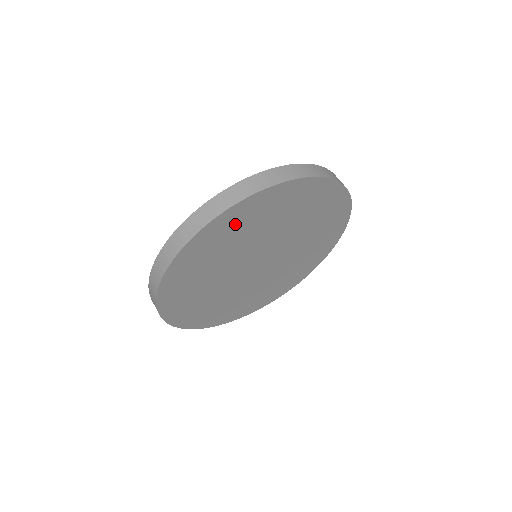
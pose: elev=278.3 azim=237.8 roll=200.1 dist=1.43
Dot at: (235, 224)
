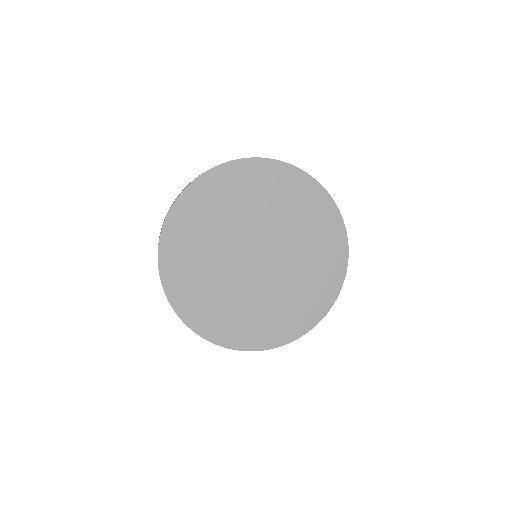
Dot at: (240, 182)
